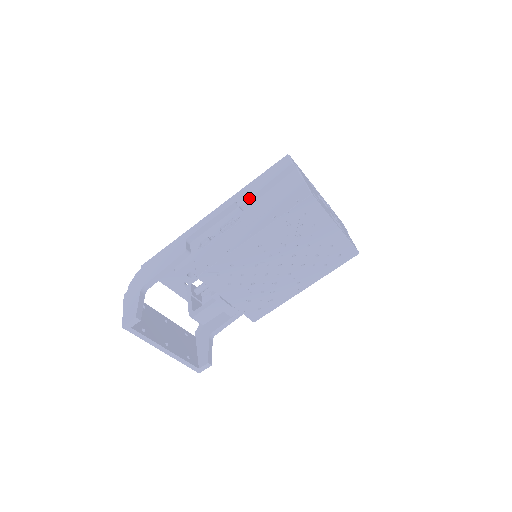
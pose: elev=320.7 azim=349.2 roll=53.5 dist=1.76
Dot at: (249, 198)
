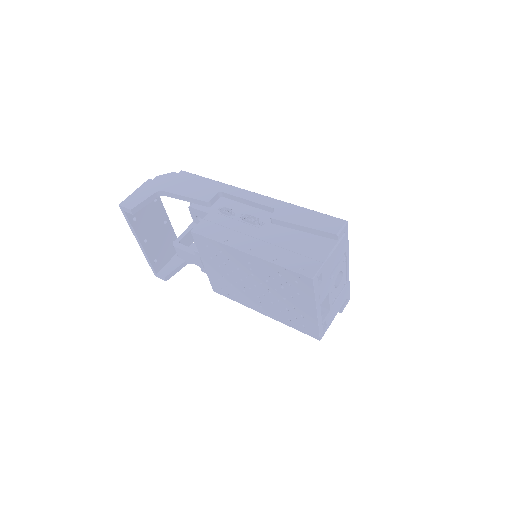
Dot at: (282, 220)
